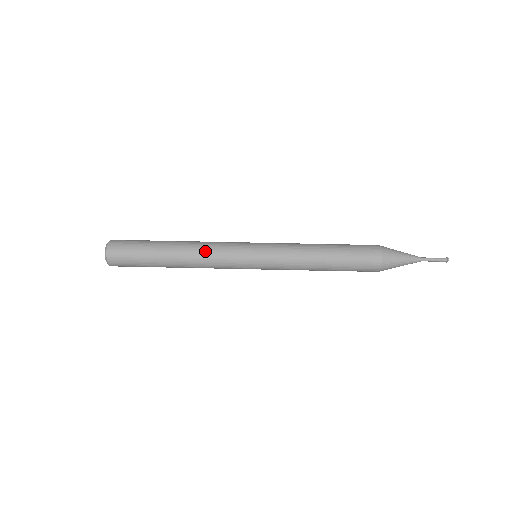
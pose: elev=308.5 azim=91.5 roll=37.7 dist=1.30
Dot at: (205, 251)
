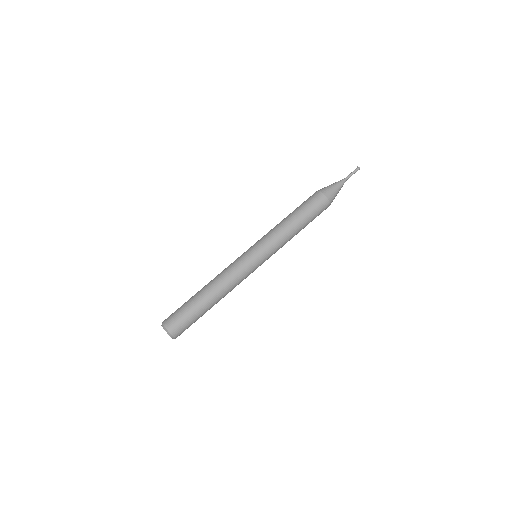
Dot at: (233, 286)
